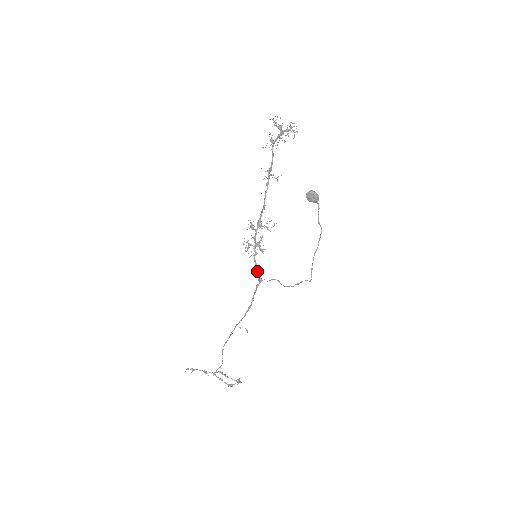
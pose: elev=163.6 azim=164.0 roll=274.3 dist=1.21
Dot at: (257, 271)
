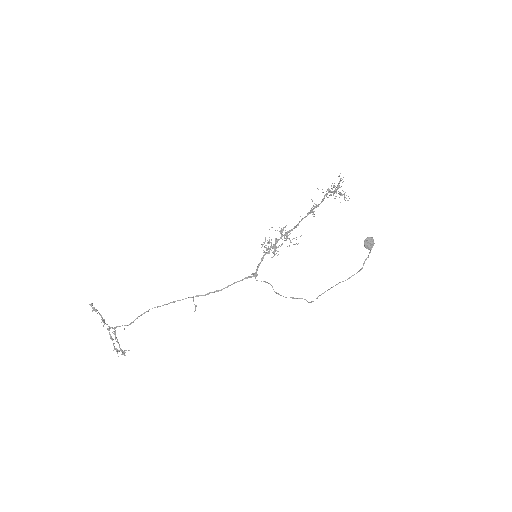
Dot at: (258, 266)
